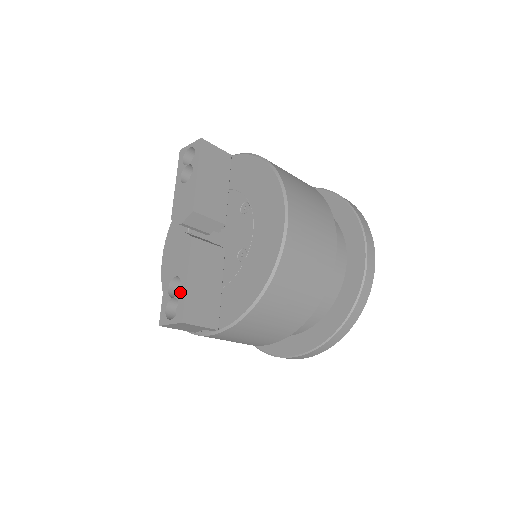
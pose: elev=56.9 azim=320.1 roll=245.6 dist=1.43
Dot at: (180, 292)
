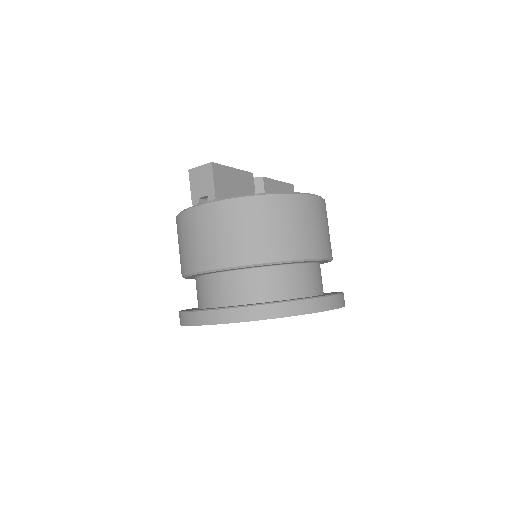
Dot at: occluded
